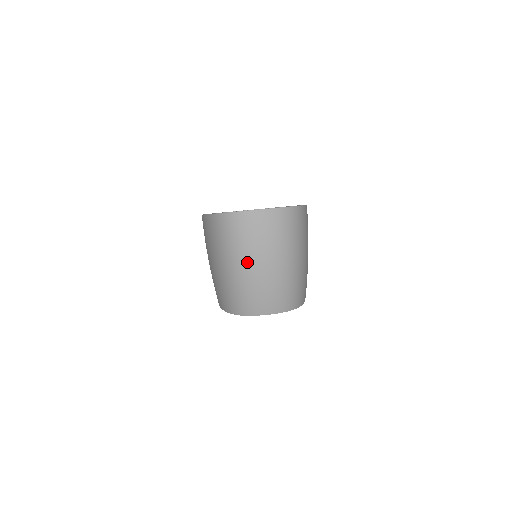
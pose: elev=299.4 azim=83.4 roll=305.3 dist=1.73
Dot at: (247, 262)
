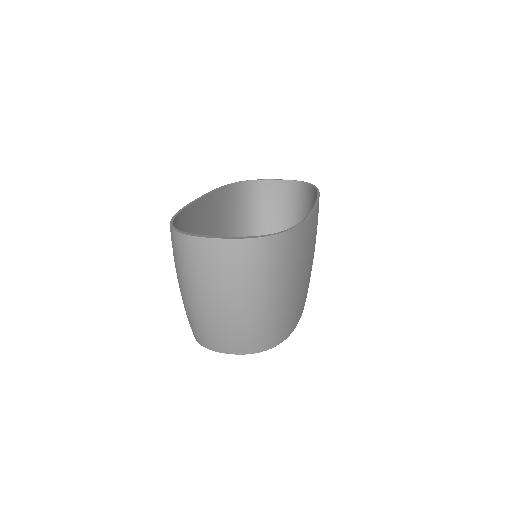
Dot at: (200, 296)
